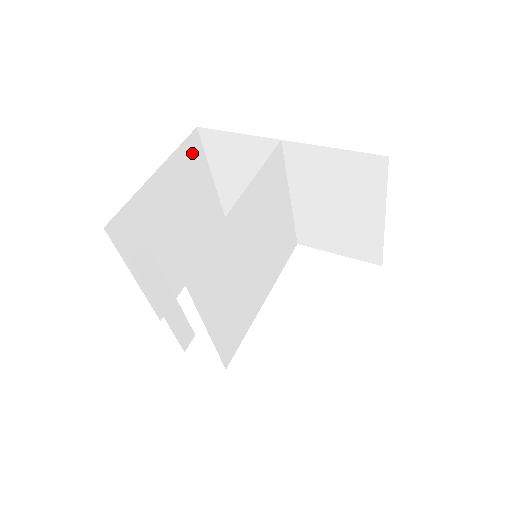
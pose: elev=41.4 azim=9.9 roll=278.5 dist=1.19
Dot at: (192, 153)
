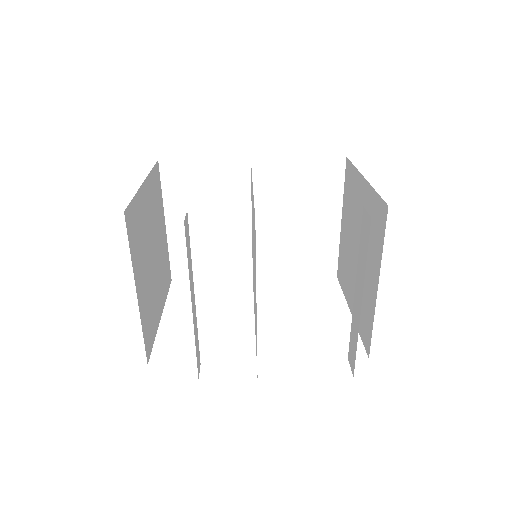
Dot at: (157, 183)
